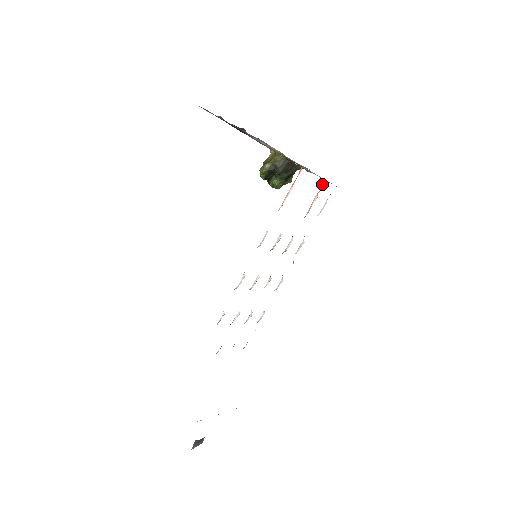
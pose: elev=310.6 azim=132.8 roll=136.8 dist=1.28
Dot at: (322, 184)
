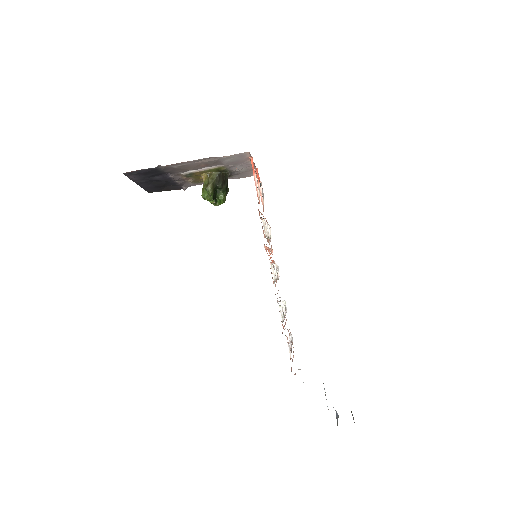
Dot at: occluded
